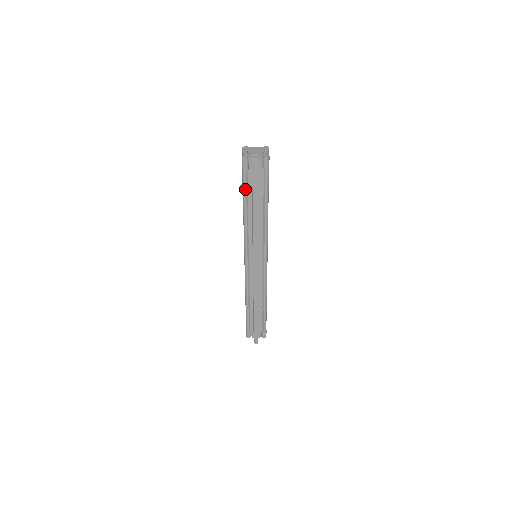
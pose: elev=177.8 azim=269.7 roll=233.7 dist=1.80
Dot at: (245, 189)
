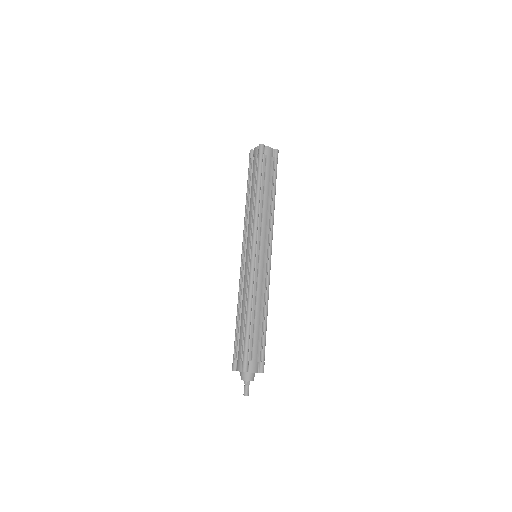
Dot at: (248, 177)
